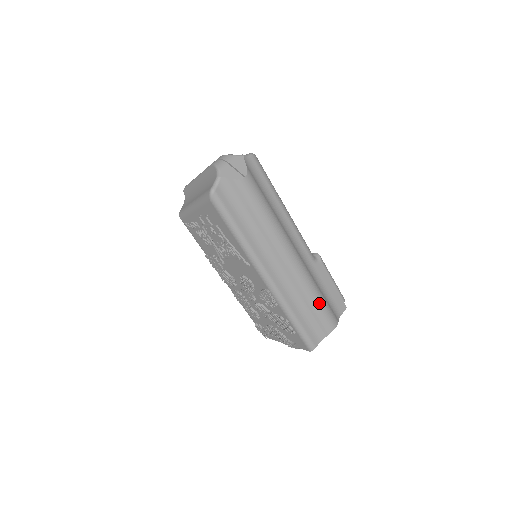
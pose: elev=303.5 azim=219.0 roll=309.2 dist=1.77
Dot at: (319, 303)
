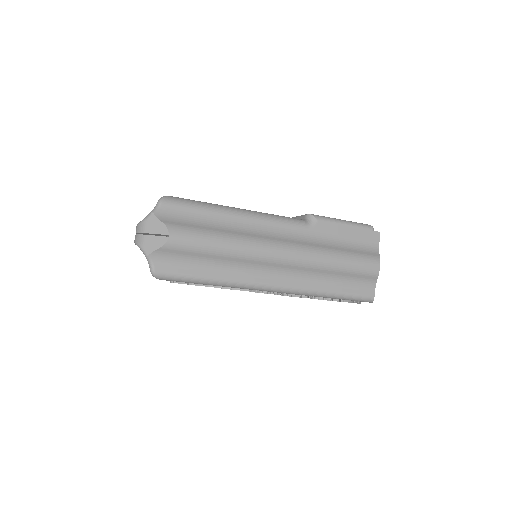
Dot at: (344, 263)
